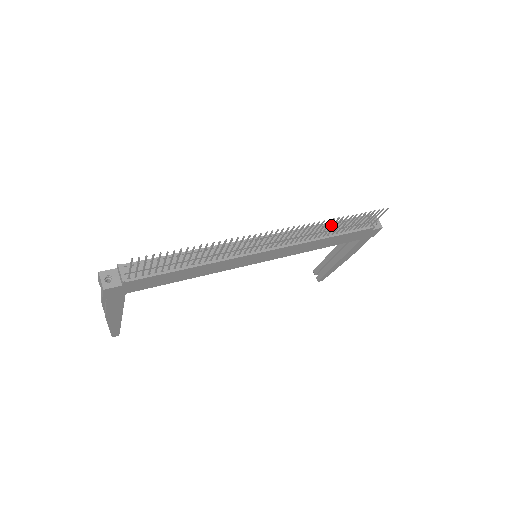
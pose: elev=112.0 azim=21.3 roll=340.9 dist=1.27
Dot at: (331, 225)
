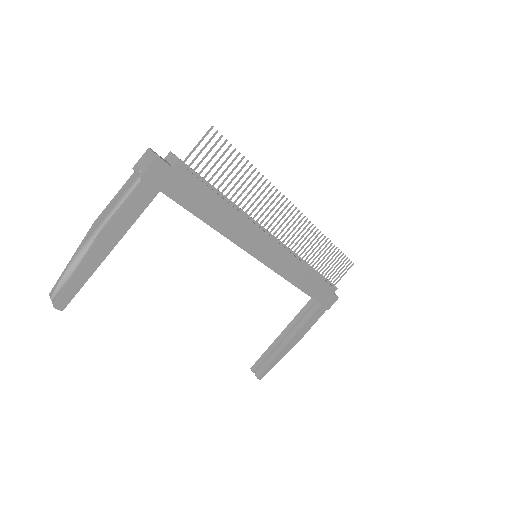
Dot at: (320, 251)
